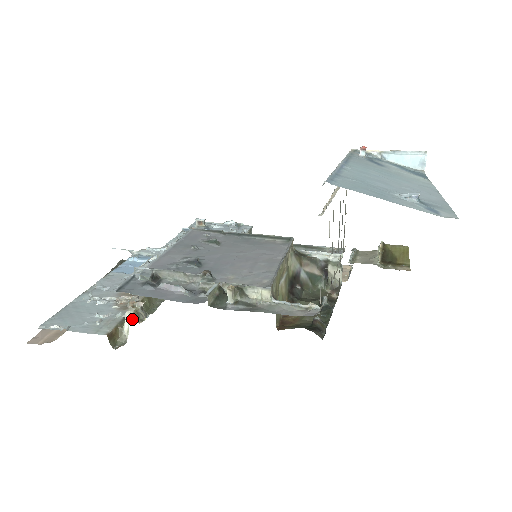
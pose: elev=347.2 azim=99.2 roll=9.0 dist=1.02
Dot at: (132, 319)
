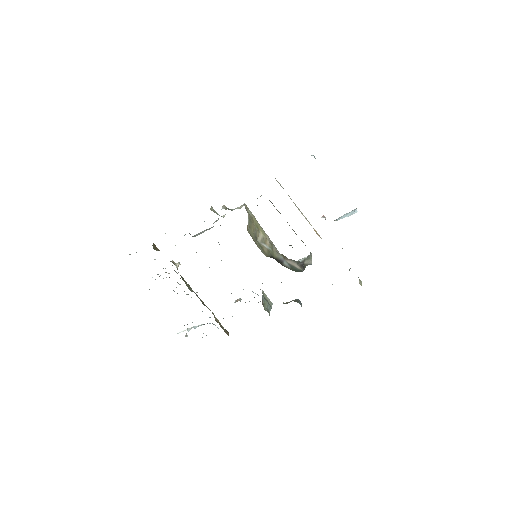
Dot at: (170, 261)
